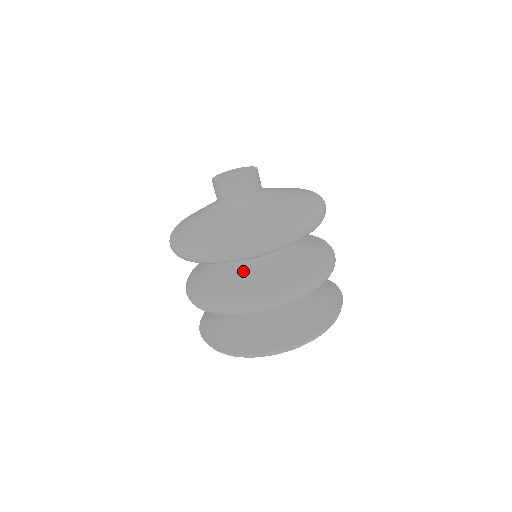
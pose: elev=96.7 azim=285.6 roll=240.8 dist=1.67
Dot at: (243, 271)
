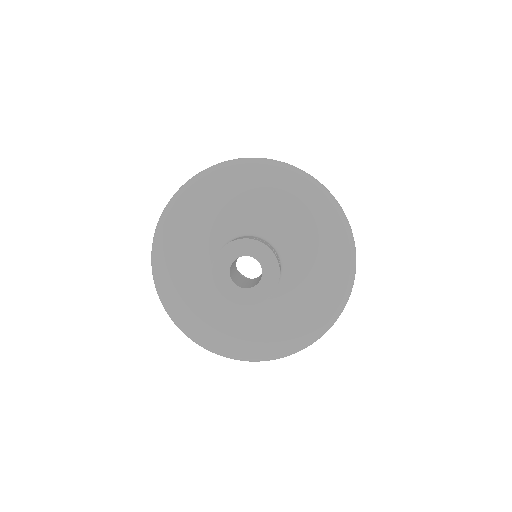
Dot at: occluded
